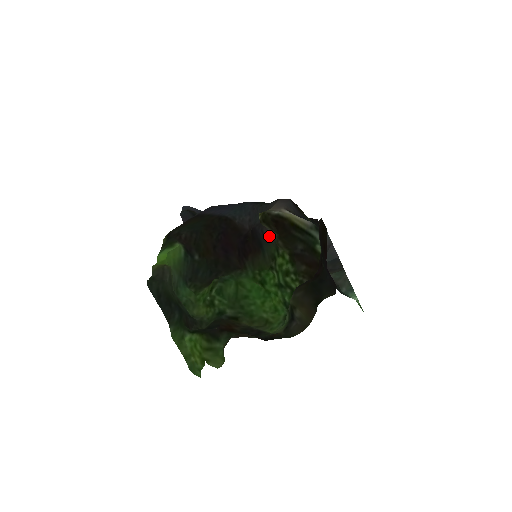
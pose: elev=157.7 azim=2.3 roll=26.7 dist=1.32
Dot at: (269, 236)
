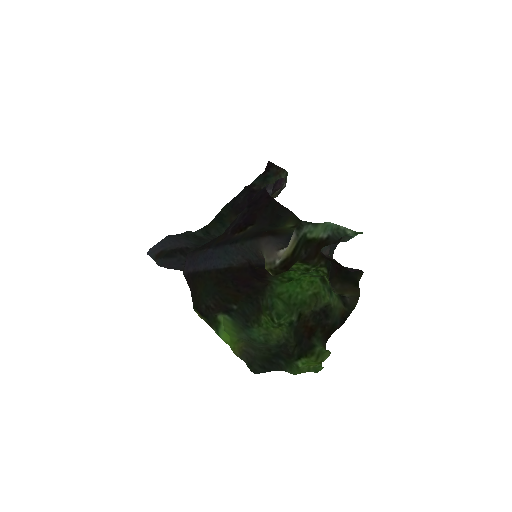
Dot at: occluded
